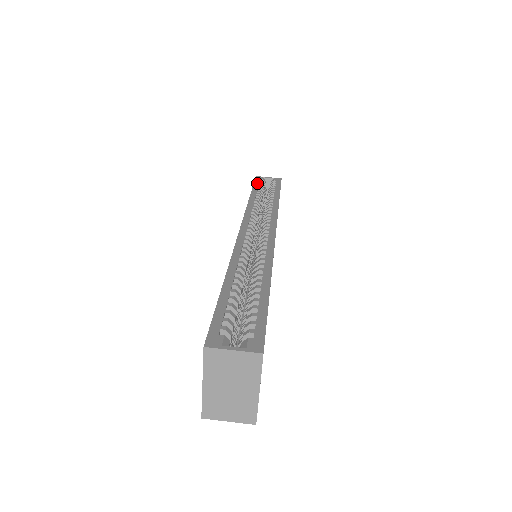
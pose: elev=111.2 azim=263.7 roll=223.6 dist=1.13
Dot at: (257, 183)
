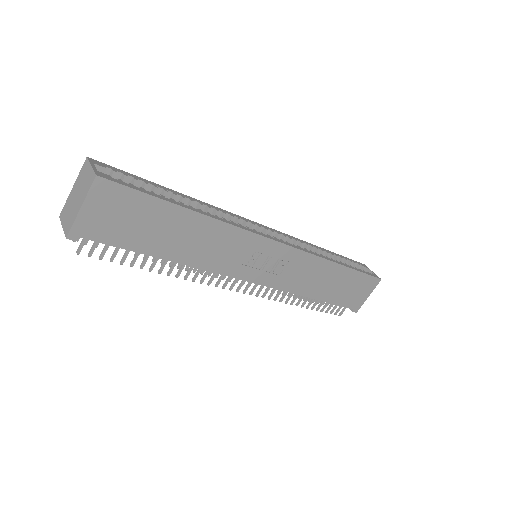
Dot at: (351, 260)
